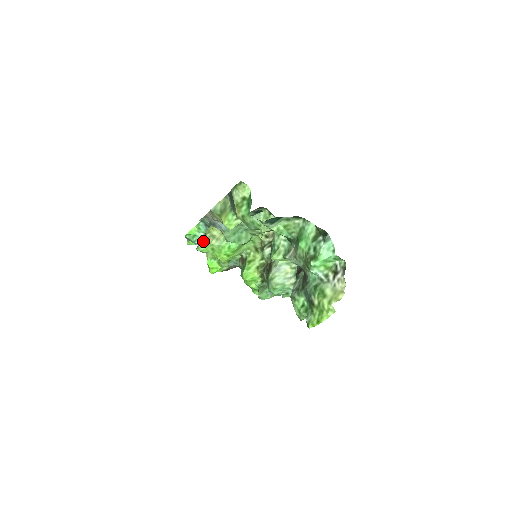
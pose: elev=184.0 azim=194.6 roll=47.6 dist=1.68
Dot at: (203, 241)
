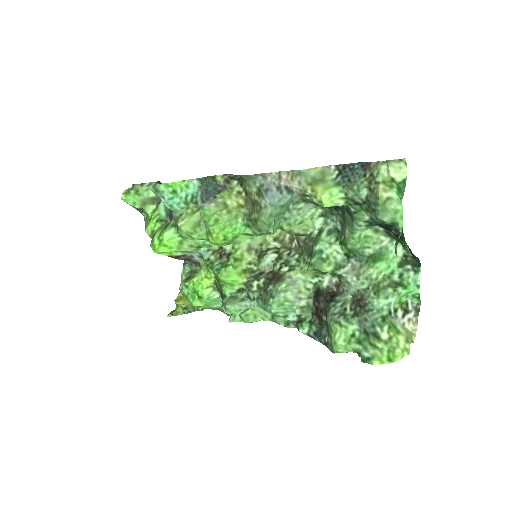
Dot at: (211, 204)
